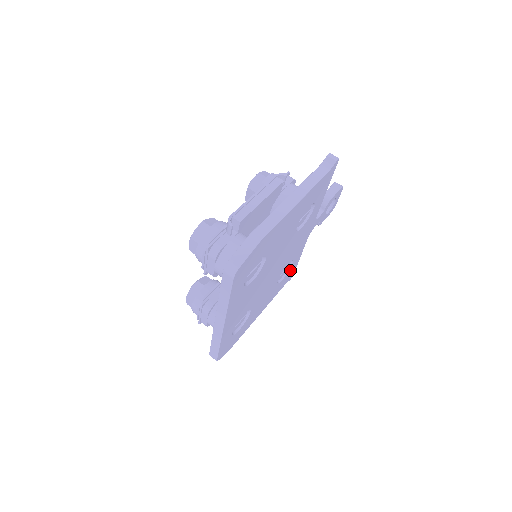
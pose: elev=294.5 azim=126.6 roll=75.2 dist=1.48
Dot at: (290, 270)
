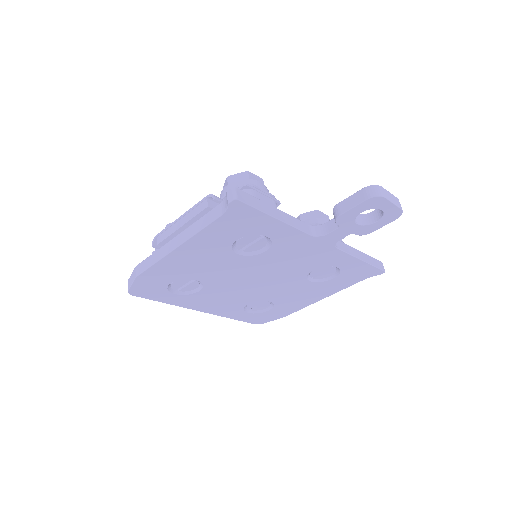
Dot at: (347, 270)
